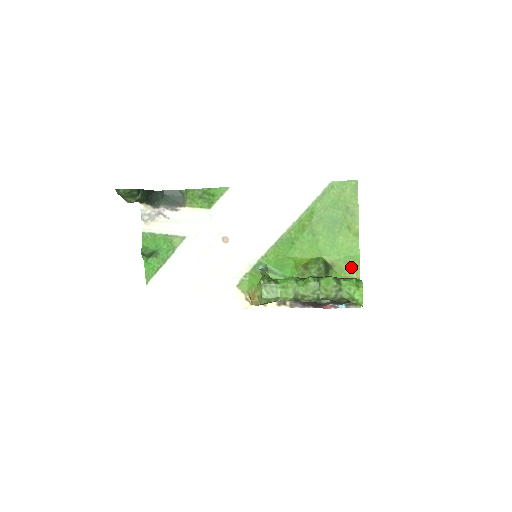
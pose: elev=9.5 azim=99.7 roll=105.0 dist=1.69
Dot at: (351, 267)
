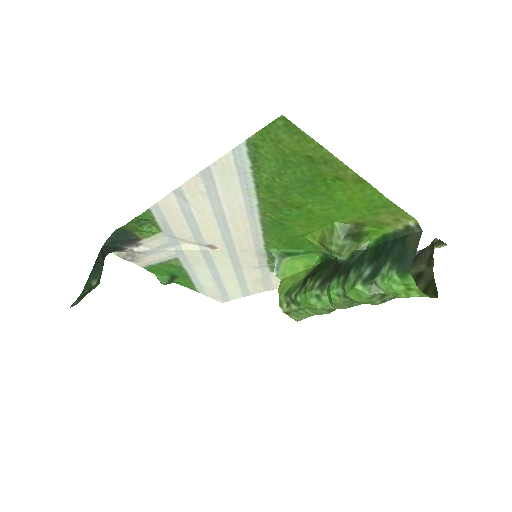
Dot at: (390, 215)
